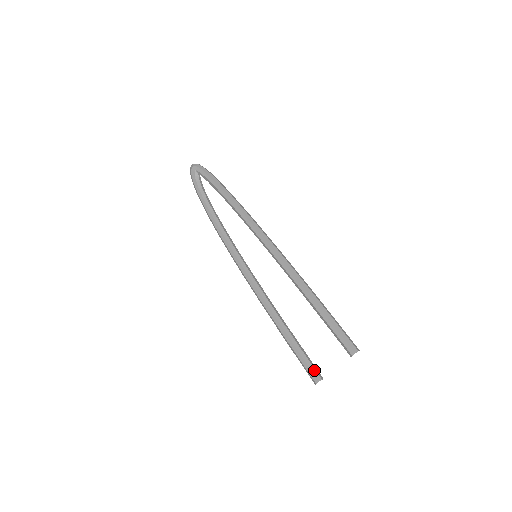
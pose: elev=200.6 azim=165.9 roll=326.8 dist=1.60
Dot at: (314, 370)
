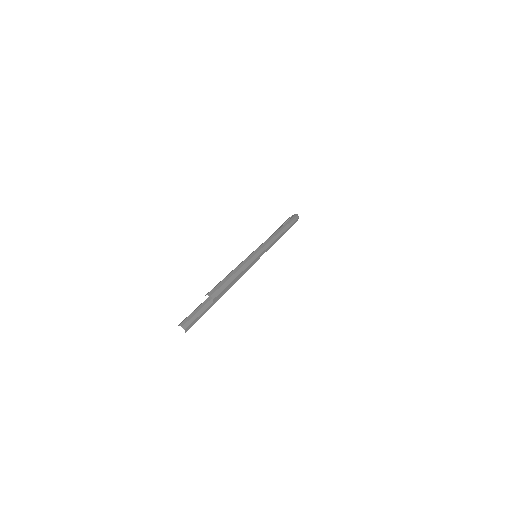
Dot at: (187, 320)
